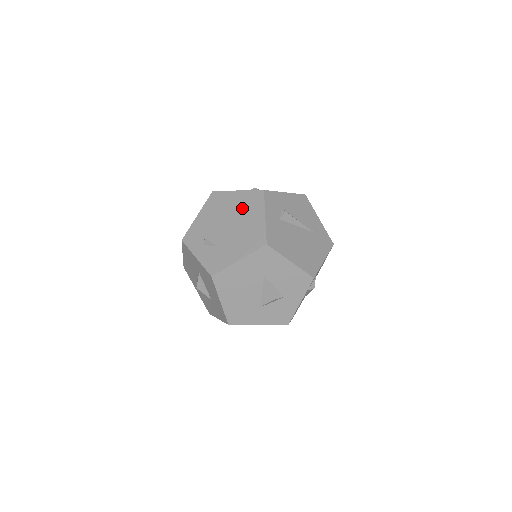
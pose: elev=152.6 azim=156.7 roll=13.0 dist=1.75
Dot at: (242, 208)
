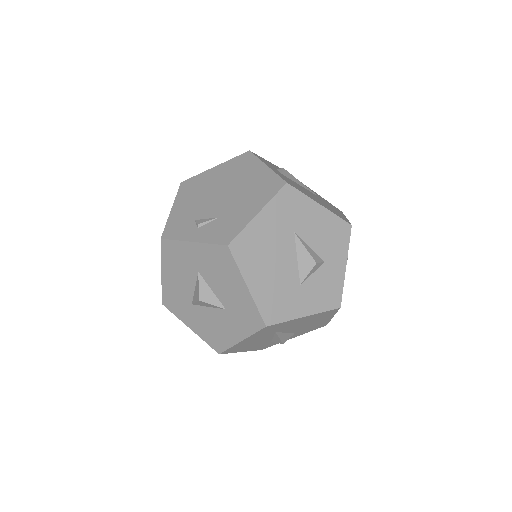
Dot at: (231, 174)
